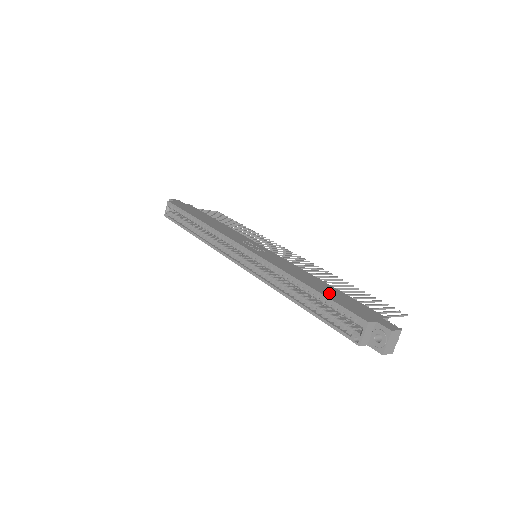
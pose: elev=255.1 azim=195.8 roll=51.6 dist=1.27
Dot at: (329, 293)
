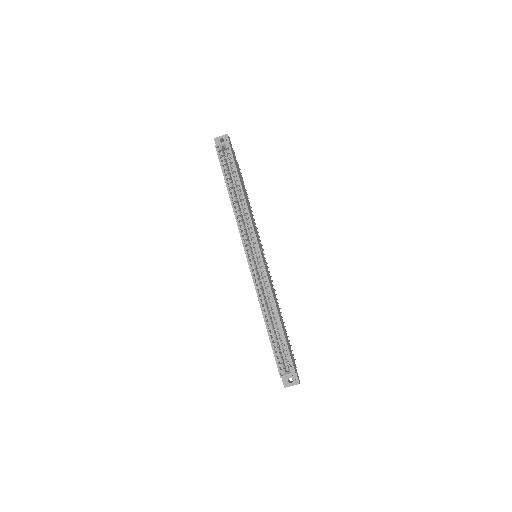
Dot at: occluded
